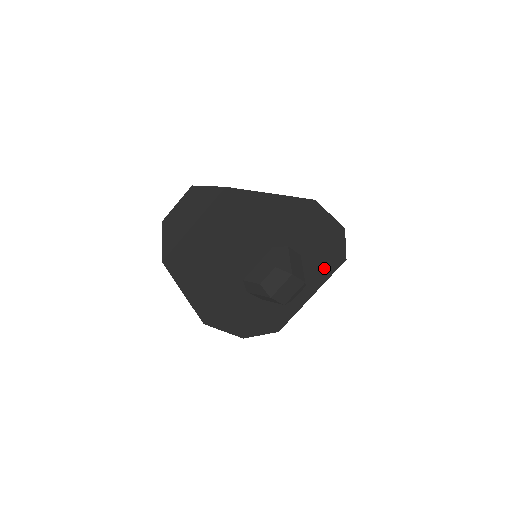
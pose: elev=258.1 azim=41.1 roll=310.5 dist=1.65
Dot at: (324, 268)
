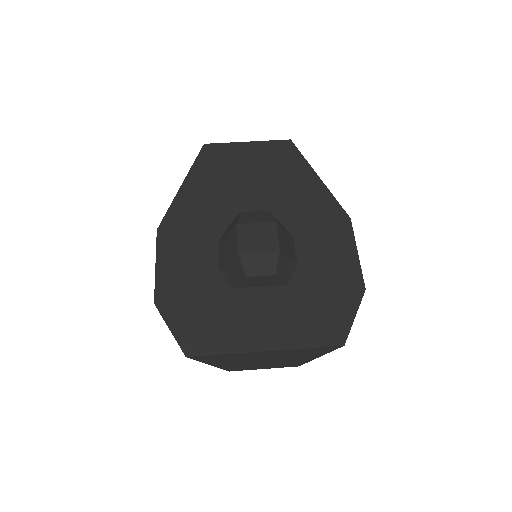
Dot at: (309, 322)
